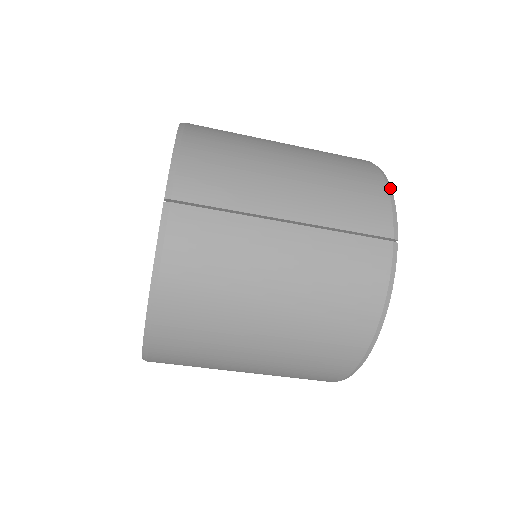
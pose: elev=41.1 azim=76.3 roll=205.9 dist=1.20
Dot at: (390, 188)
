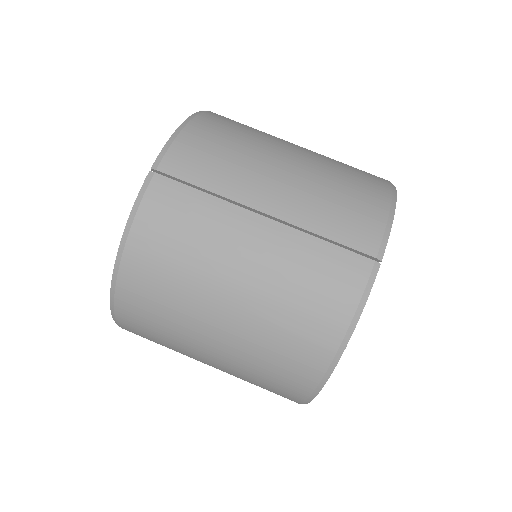
Dot at: (394, 208)
